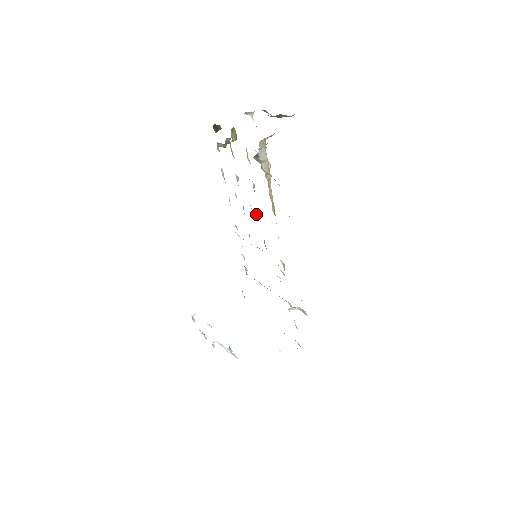
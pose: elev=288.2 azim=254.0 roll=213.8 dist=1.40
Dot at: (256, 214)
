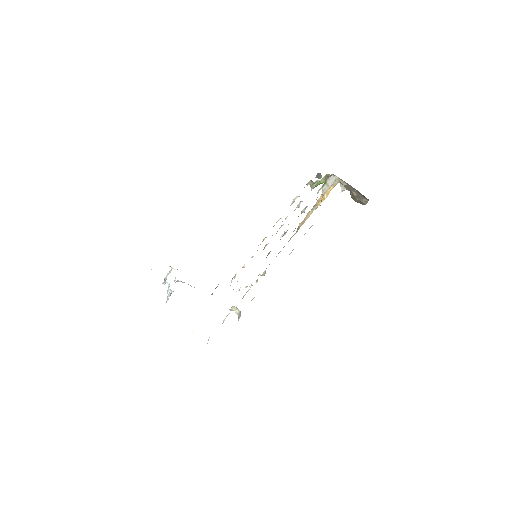
Dot at: occluded
